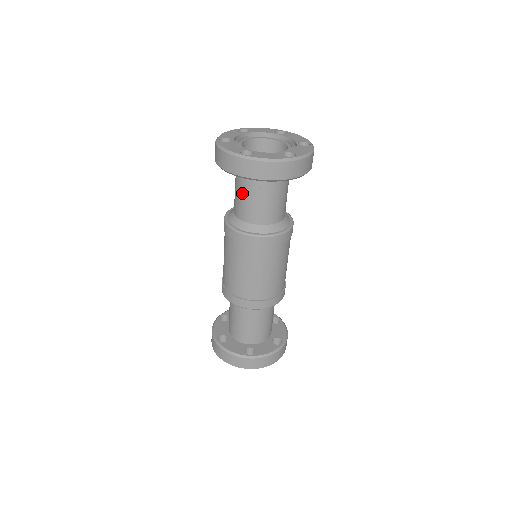
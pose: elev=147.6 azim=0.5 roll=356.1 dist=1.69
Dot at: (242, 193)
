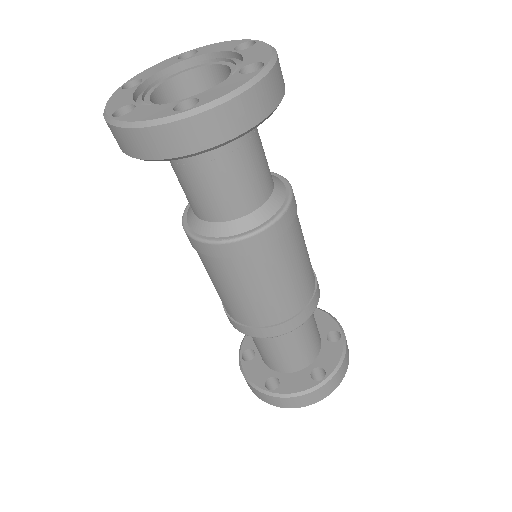
Dot at: (203, 181)
